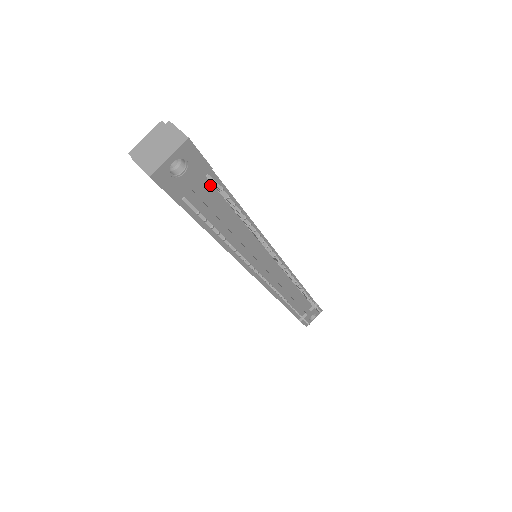
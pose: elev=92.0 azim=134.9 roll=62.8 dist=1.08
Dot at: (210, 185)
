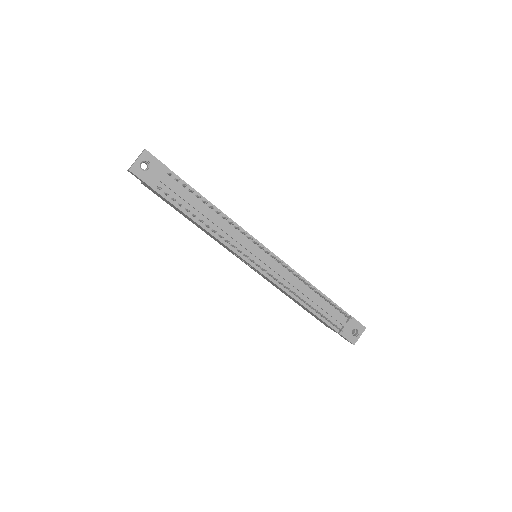
Dot at: (174, 181)
